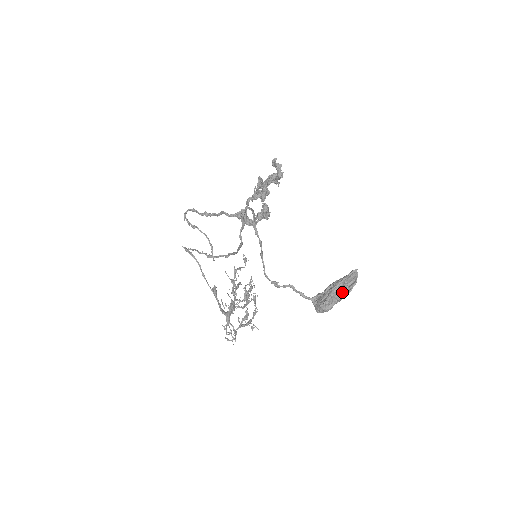
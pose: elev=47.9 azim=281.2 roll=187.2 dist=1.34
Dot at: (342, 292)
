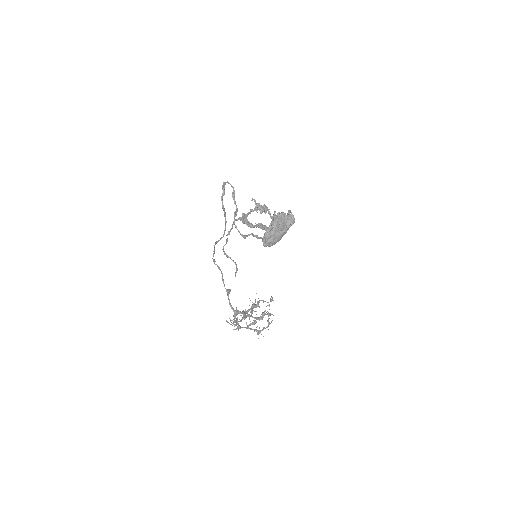
Dot at: (280, 228)
